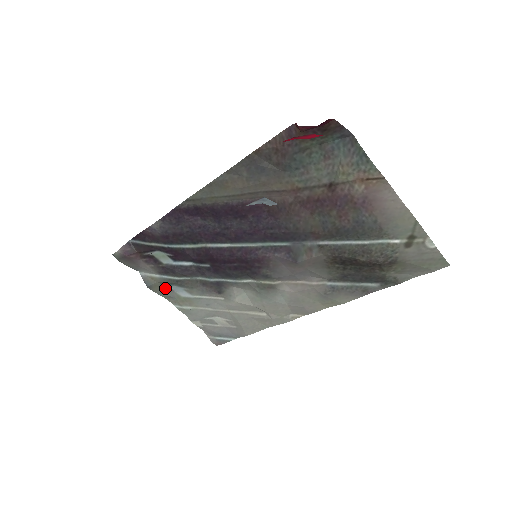
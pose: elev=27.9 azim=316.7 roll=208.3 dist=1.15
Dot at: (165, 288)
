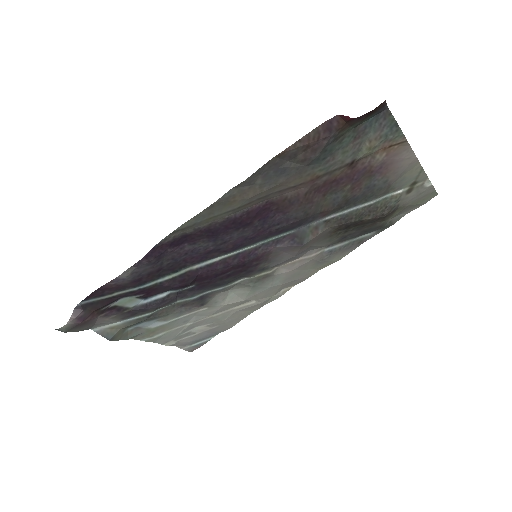
Dot at: (130, 330)
